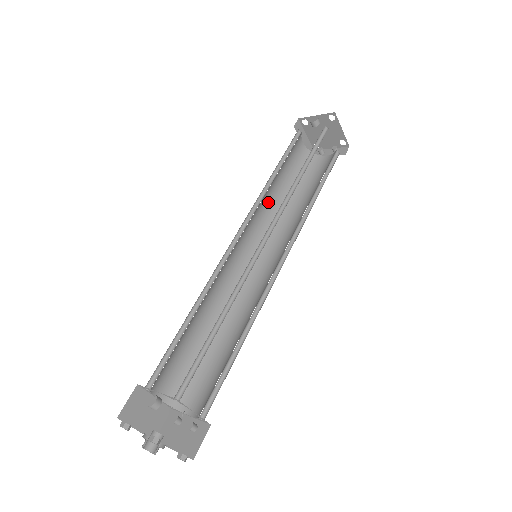
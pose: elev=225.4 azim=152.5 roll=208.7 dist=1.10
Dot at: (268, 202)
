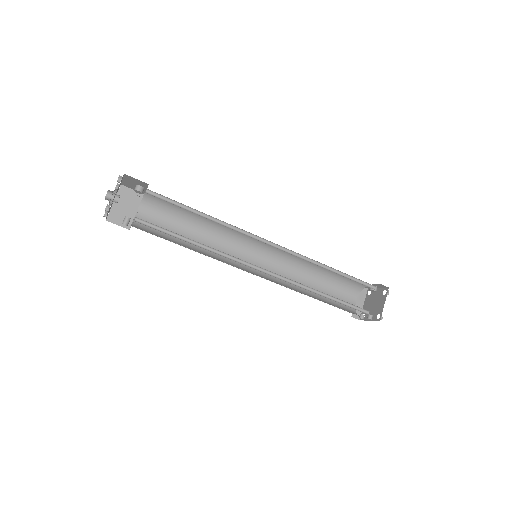
Dot at: (297, 276)
